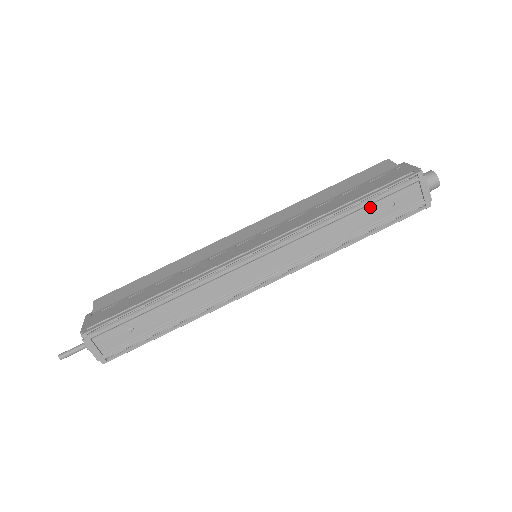
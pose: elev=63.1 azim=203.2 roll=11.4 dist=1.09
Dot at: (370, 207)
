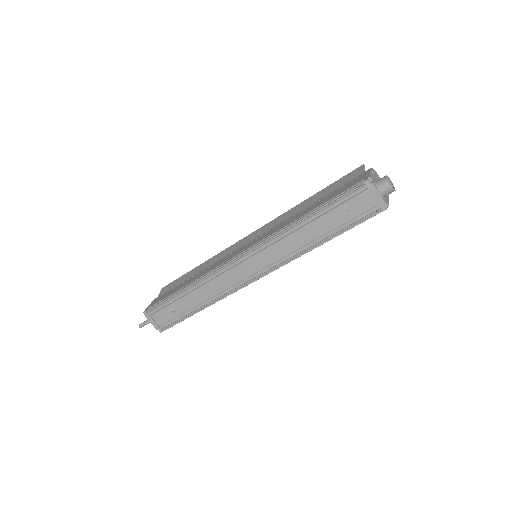
Dot at: (328, 215)
